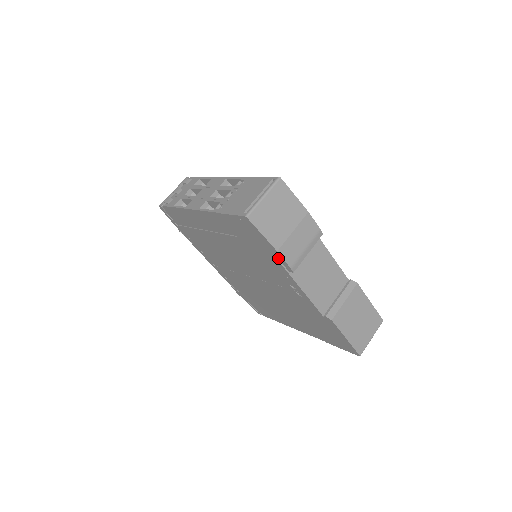
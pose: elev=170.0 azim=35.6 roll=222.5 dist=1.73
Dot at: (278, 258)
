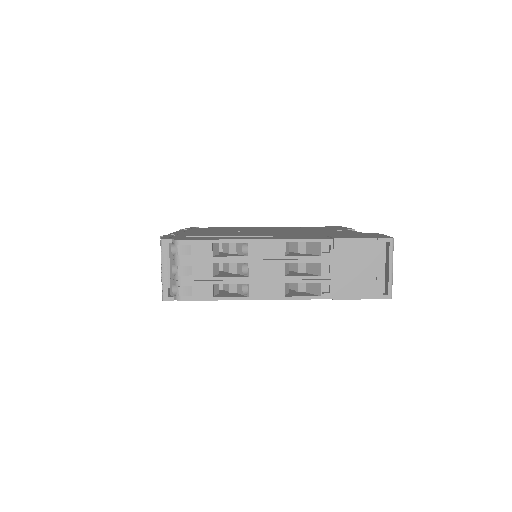
Dot at: occluded
